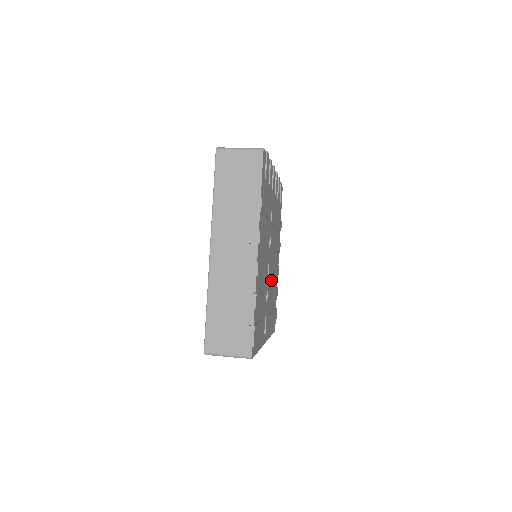
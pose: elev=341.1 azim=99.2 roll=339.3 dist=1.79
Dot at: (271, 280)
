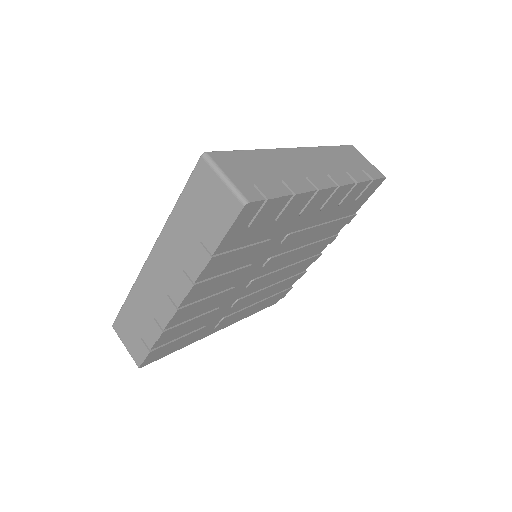
Dot at: (269, 281)
